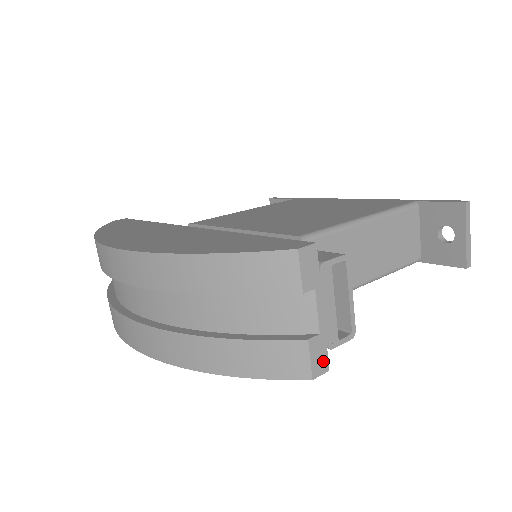
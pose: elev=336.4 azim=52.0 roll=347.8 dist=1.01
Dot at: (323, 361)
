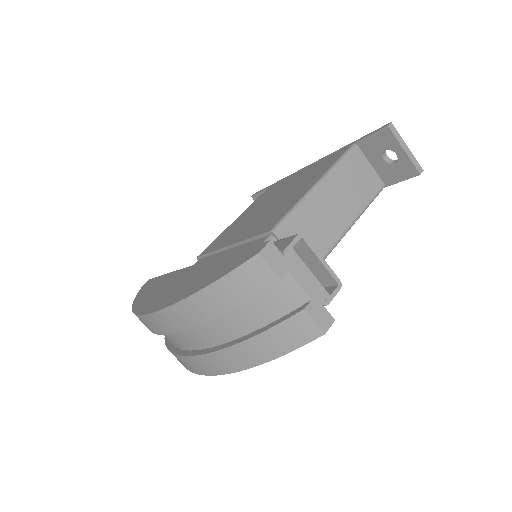
Dot at: (326, 317)
